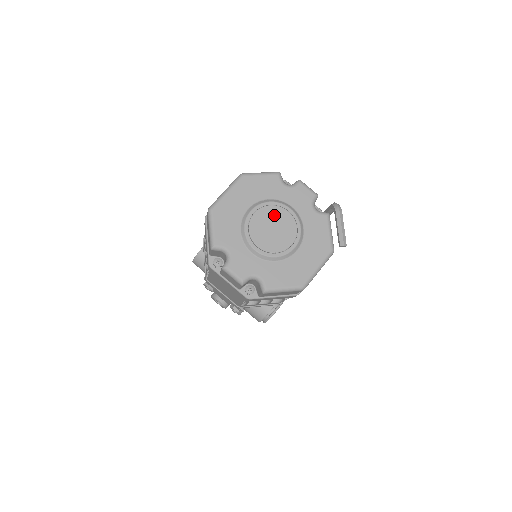
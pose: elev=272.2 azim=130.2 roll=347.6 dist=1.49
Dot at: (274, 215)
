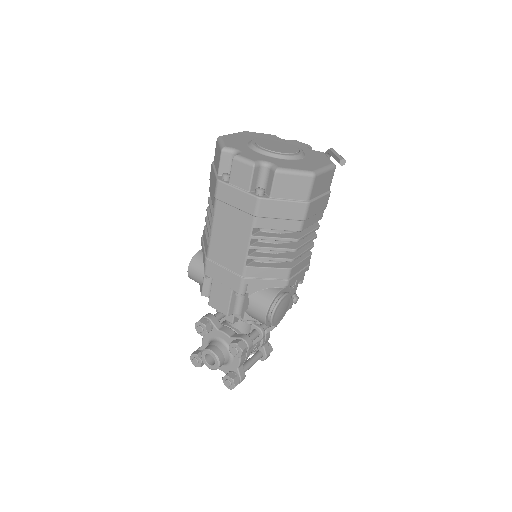
Dot at: (276, 142)
